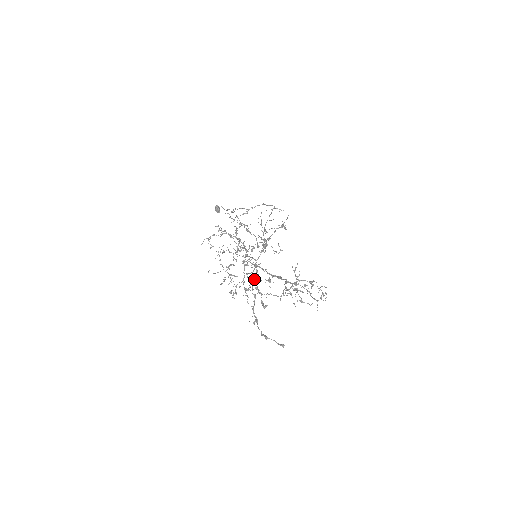
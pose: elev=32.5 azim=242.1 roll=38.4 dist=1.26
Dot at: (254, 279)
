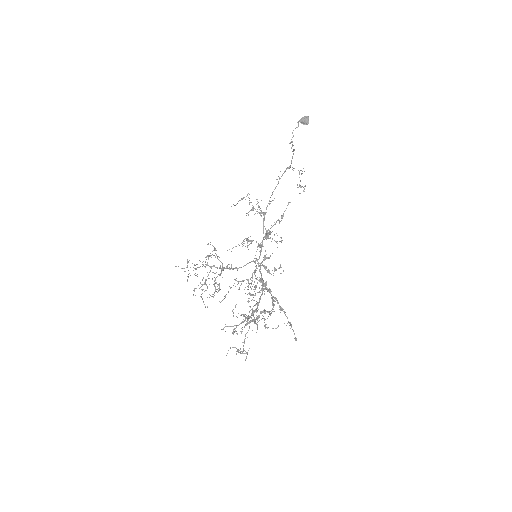
Dot at: (252, 286)
